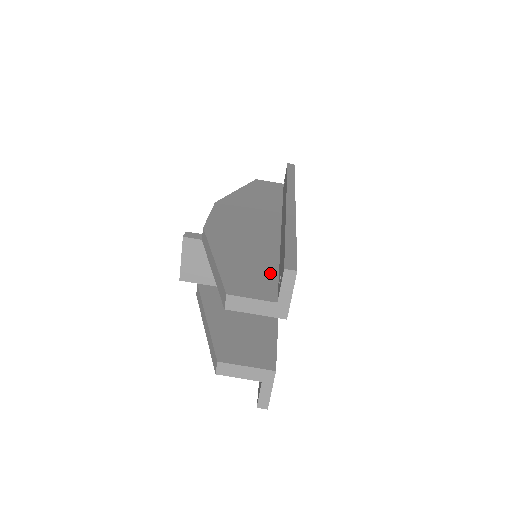
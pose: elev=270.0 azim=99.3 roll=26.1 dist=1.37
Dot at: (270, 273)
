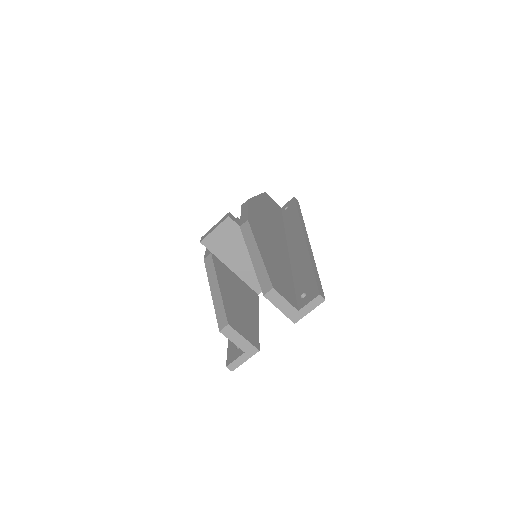
Dot at: (290, 285)
